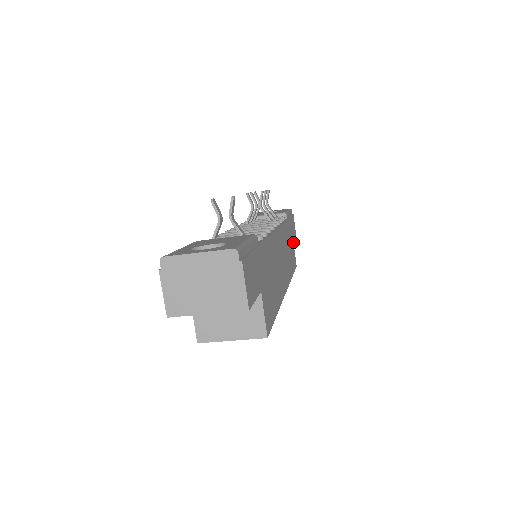
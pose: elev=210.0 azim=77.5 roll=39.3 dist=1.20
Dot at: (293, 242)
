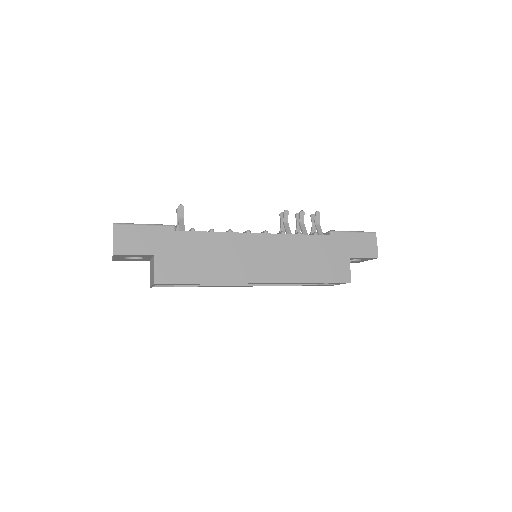
Dot at: (349, 259)
